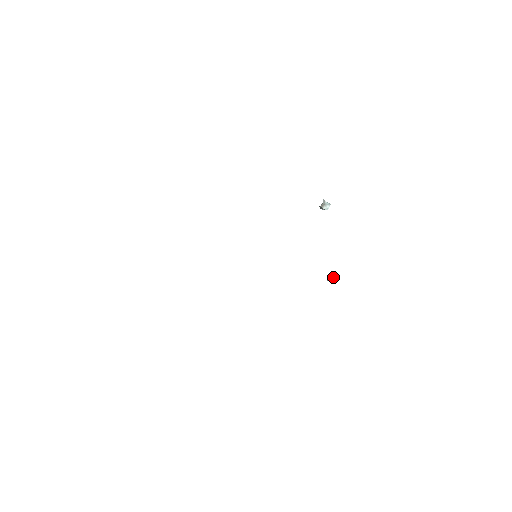
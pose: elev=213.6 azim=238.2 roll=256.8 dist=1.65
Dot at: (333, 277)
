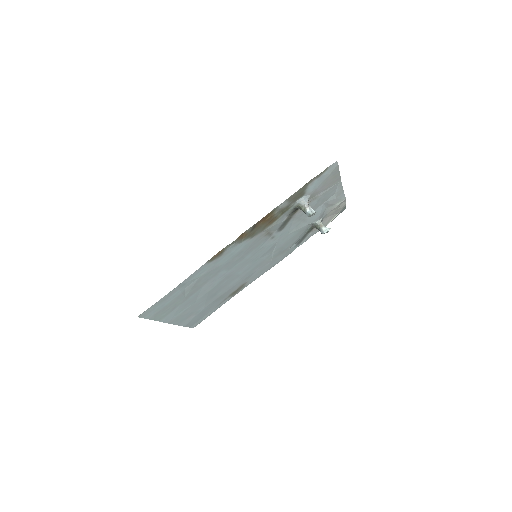
Dot at: (309, 206)
